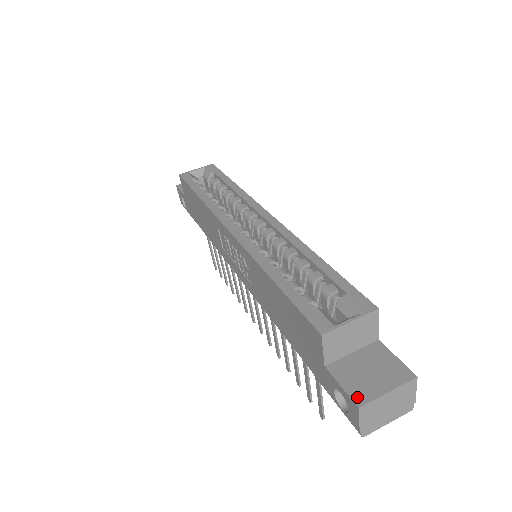
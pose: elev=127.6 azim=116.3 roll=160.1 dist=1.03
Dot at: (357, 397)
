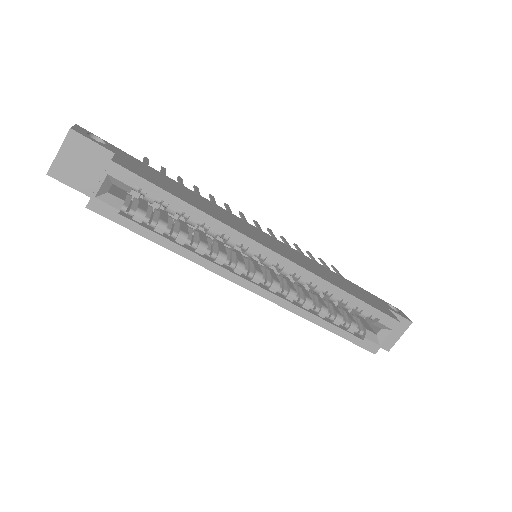
Dot at: (386, 347)
